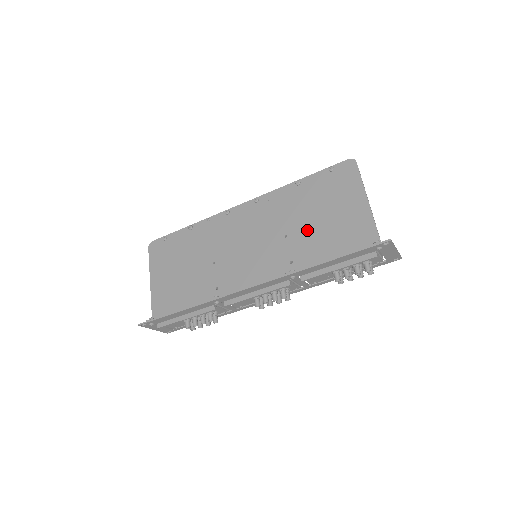
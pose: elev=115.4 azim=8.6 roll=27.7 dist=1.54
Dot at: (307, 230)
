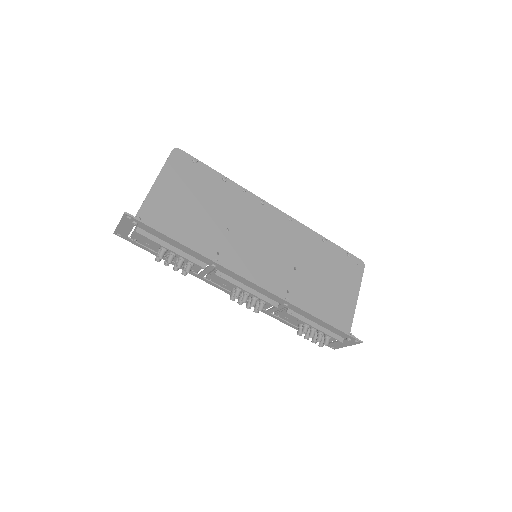
Dot at: (312, 280)
